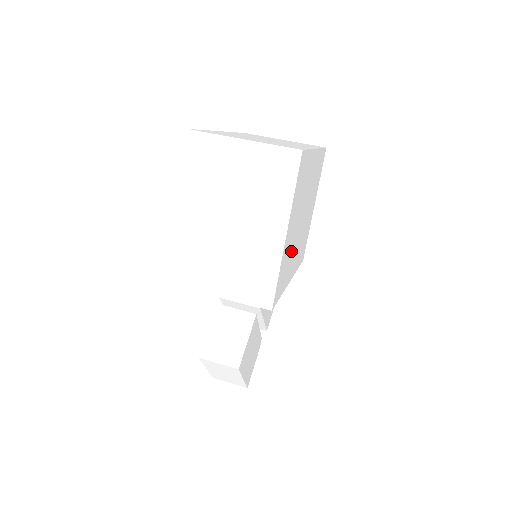
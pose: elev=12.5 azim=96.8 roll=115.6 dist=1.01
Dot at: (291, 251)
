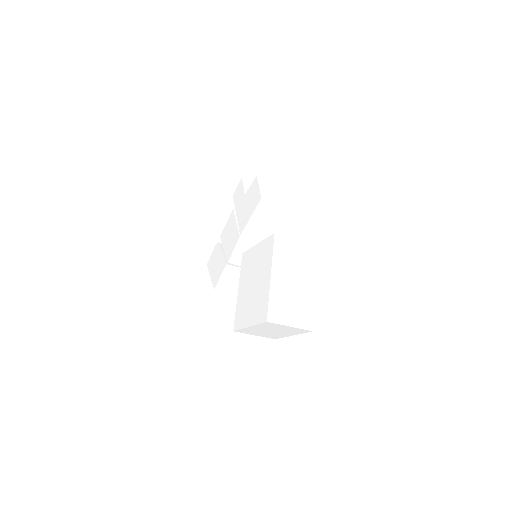
Dot at: occluded
